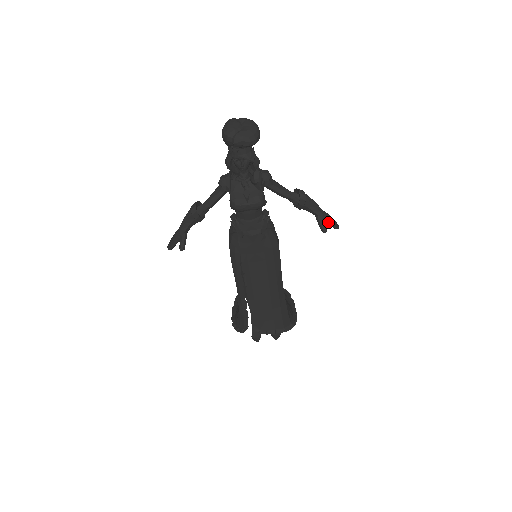
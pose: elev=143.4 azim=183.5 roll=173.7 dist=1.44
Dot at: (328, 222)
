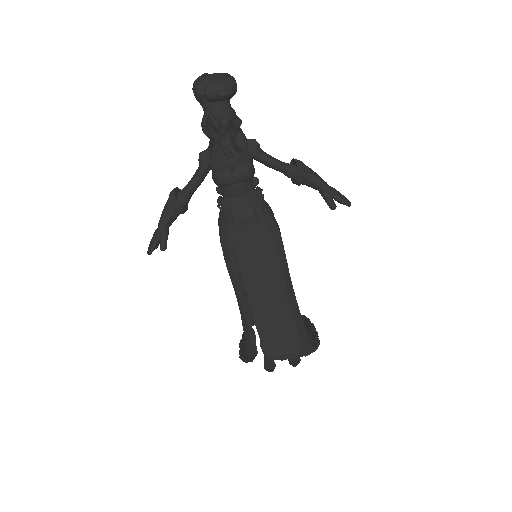
Dot at: (336, 197)
